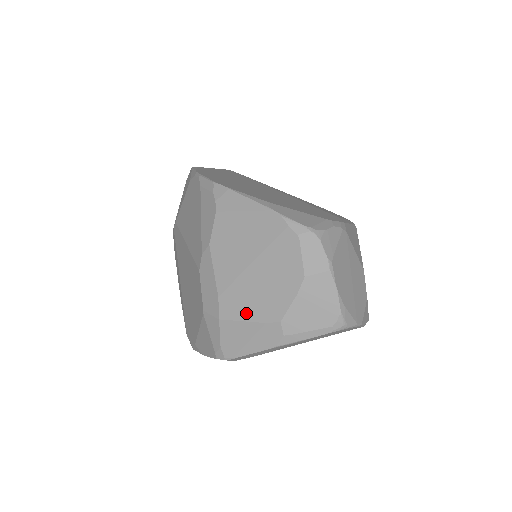
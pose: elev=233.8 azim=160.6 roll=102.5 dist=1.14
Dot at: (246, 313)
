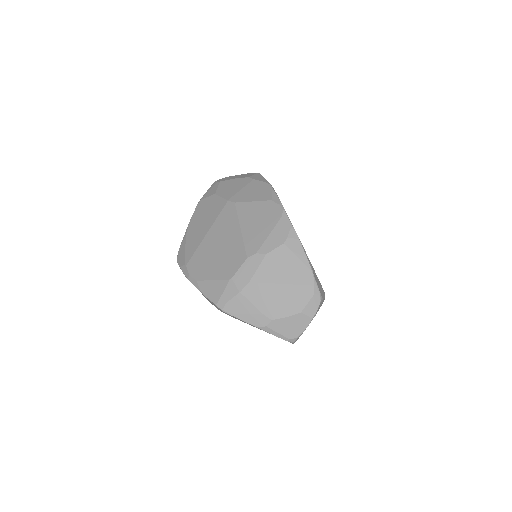
Dot at: (258, 302)
